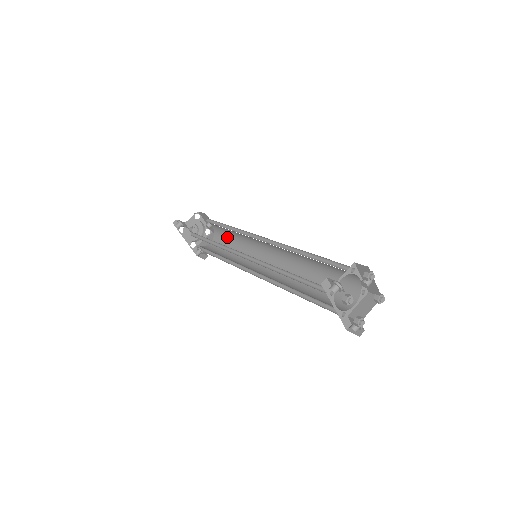
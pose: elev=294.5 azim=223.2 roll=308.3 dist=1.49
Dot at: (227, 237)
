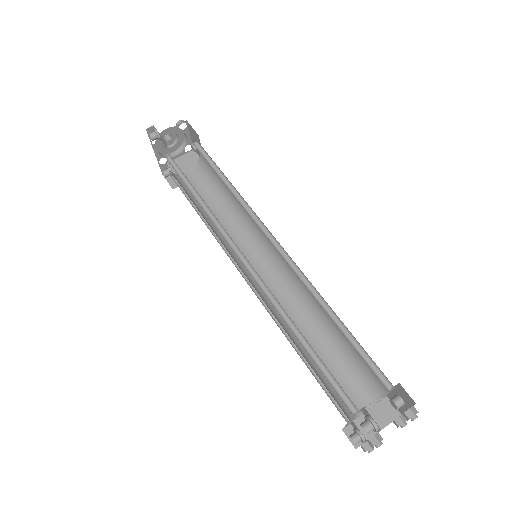
Dot at: (217, 182)
